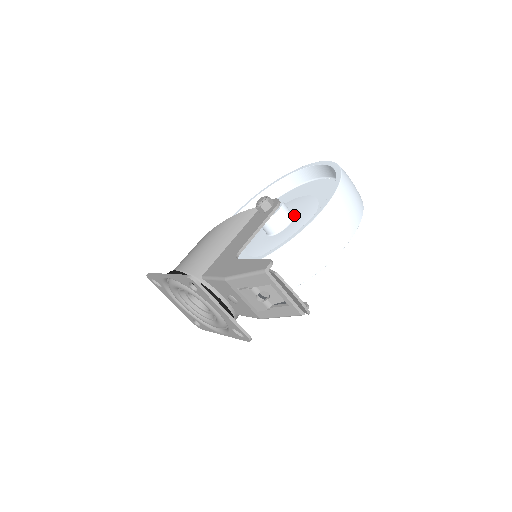
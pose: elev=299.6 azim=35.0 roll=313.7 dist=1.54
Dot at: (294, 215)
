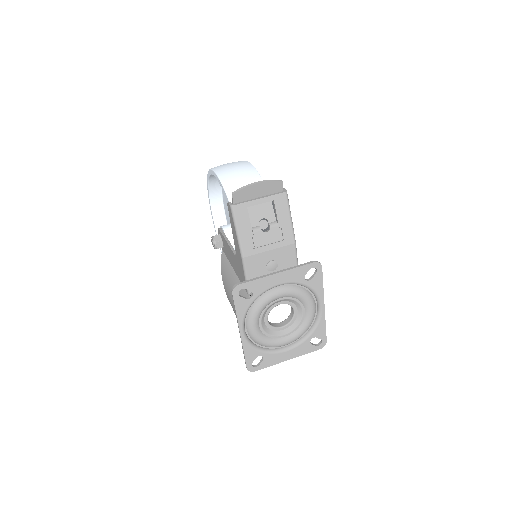
Dot at: occluded
